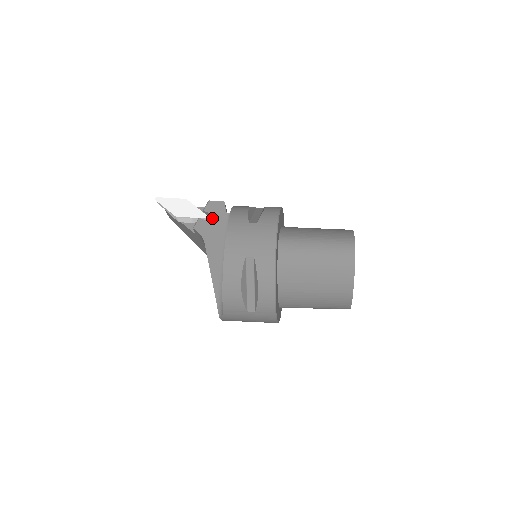
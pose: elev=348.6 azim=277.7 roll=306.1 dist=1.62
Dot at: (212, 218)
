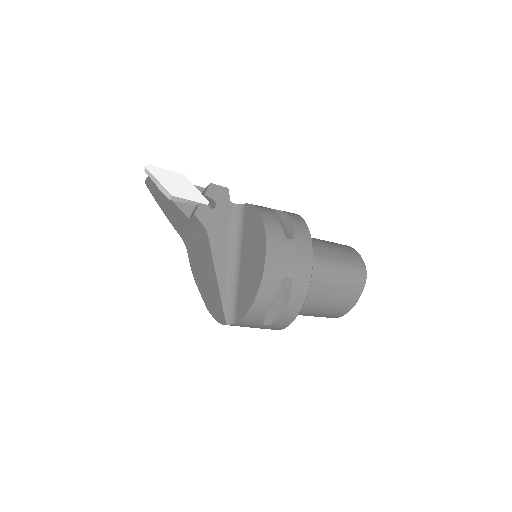
Dot at: (216, 206)
